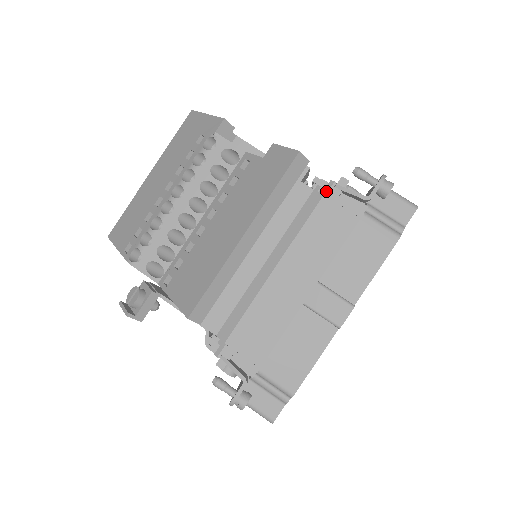
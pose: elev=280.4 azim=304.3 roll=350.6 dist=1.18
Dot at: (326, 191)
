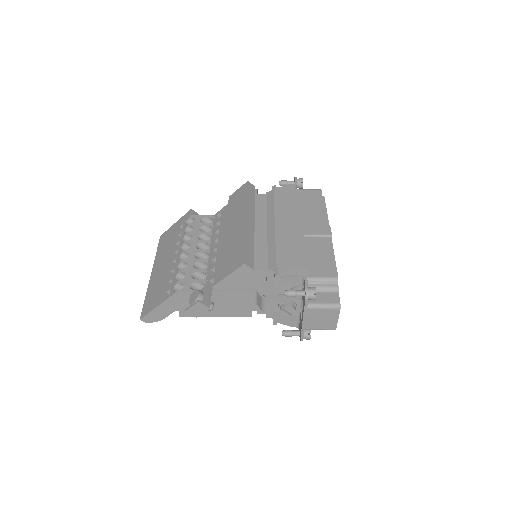
Dot at: (273, 190)
